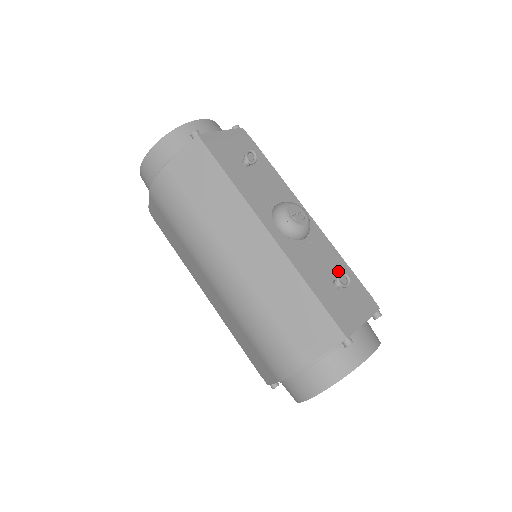
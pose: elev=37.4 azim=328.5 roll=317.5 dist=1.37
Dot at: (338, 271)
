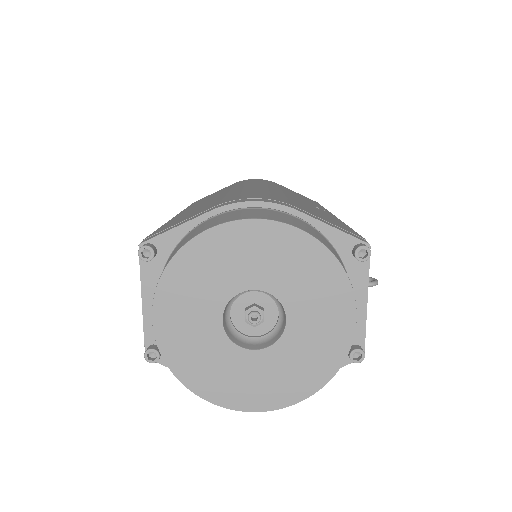
Dot at: occluded
